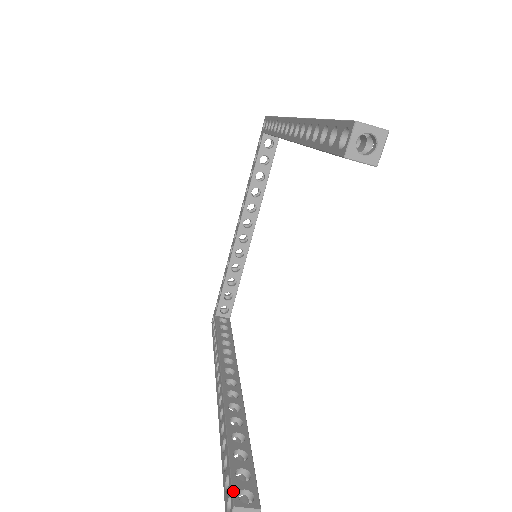
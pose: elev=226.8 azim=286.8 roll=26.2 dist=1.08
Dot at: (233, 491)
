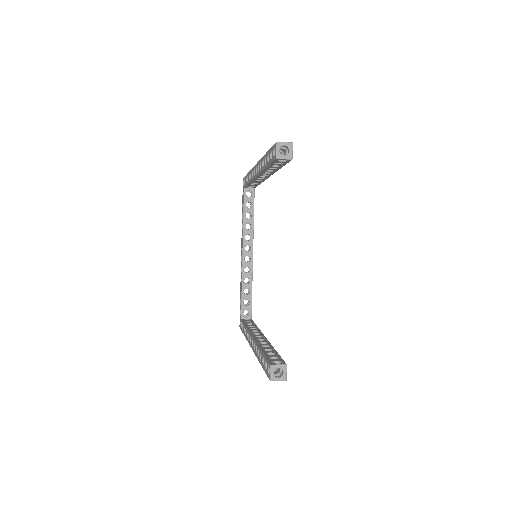
Dot at: (269, 361)
